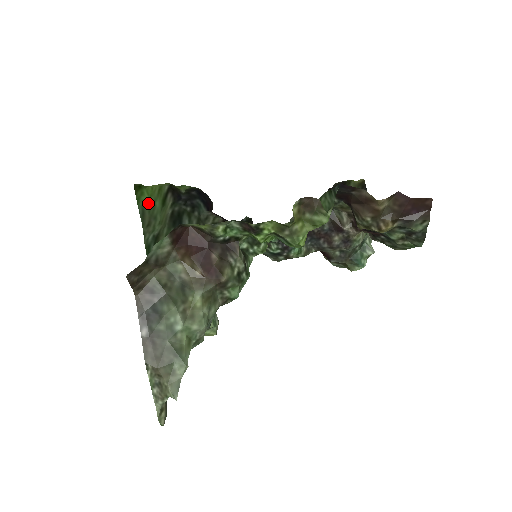
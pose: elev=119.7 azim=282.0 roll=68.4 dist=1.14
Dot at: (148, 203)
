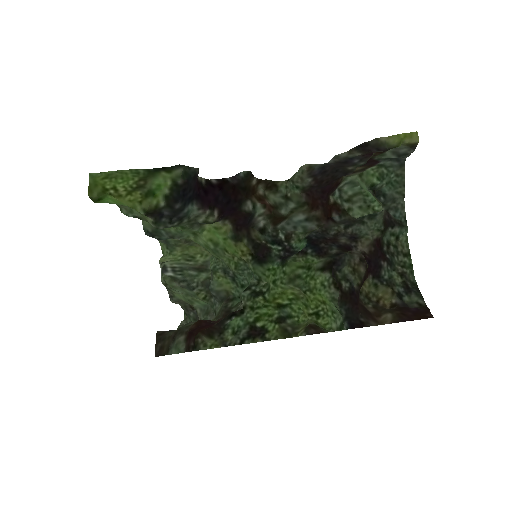
Dot at: (116, 204)
